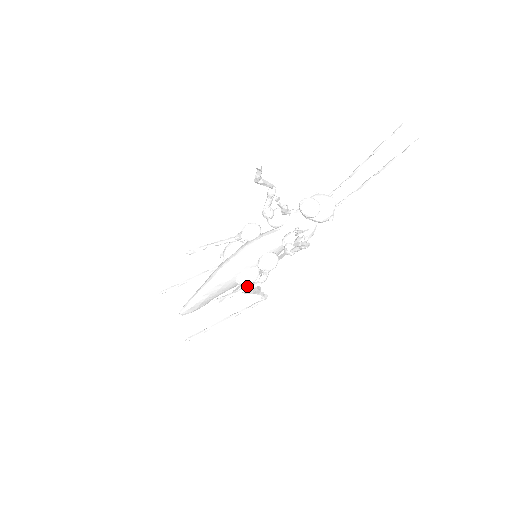
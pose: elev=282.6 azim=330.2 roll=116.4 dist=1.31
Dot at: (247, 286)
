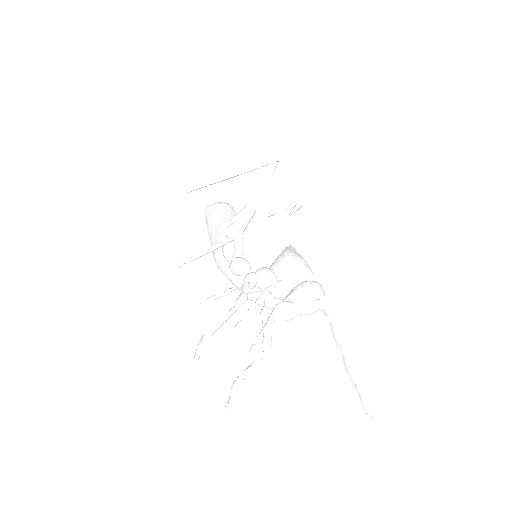
Dot at: occluded
